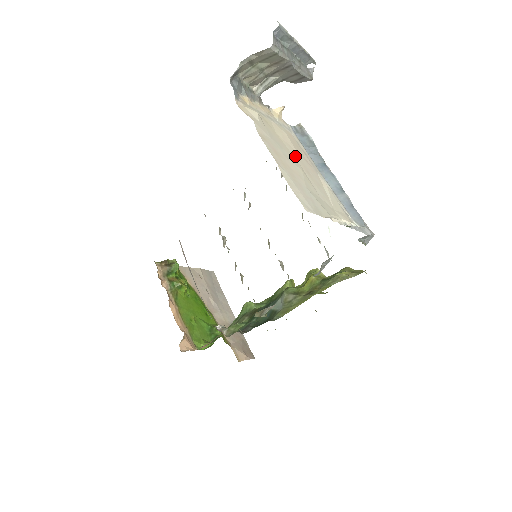
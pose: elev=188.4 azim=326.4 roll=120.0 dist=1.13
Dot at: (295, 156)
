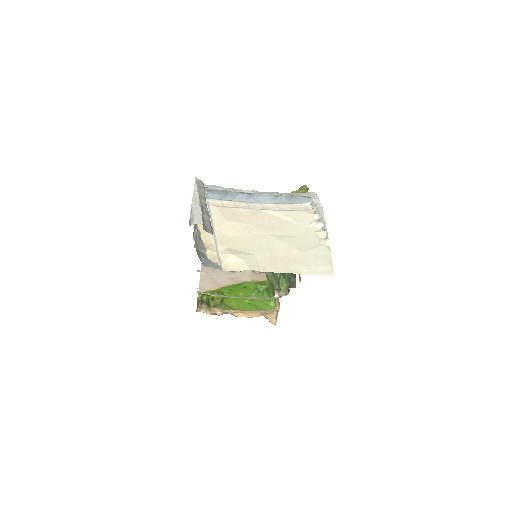
Dot at: (258, 232)
